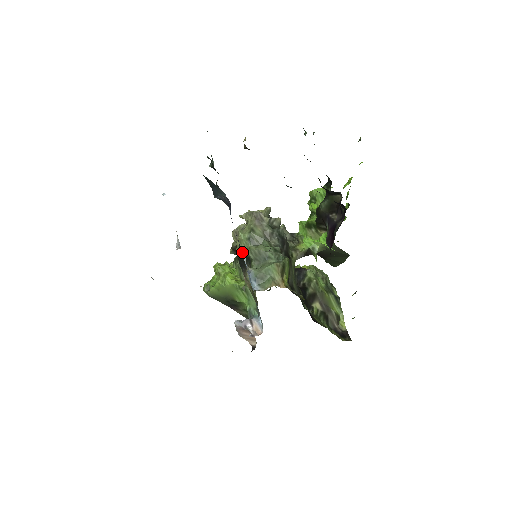
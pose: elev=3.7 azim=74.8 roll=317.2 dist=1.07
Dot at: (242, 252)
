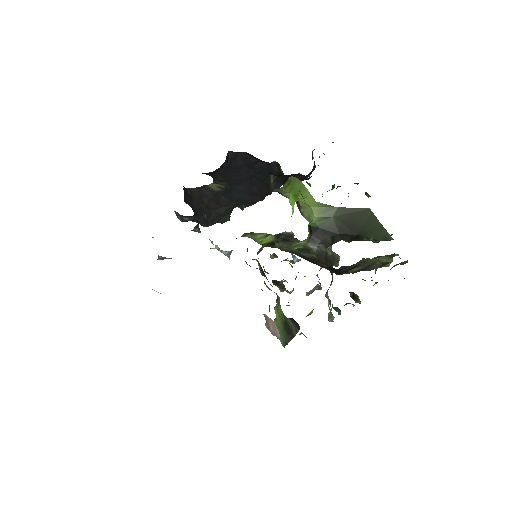
Dot at: (211, 242)
